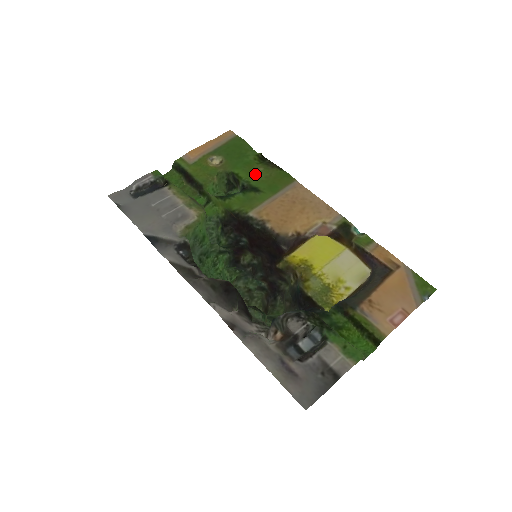
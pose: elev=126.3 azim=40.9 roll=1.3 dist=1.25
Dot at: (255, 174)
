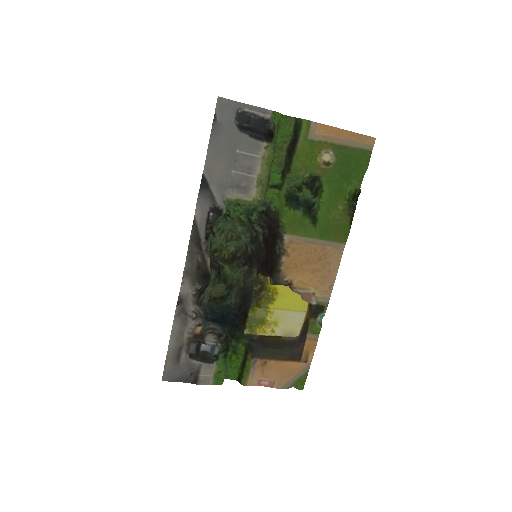
Dot at: (332, 207)
